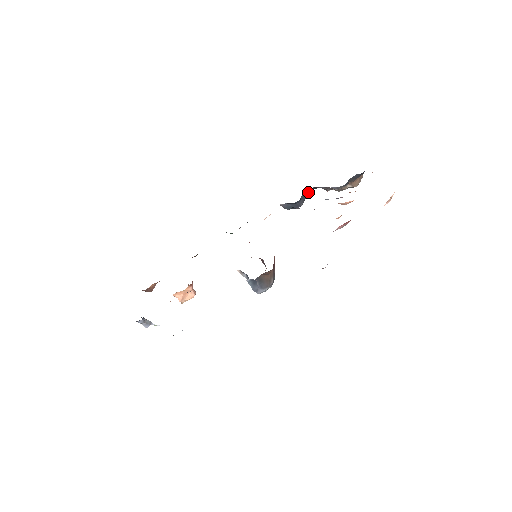
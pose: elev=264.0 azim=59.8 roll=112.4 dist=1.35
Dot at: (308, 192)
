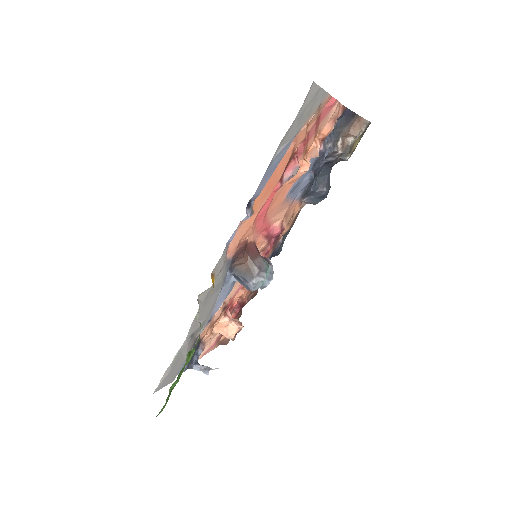
Dot at: (327, 174)
